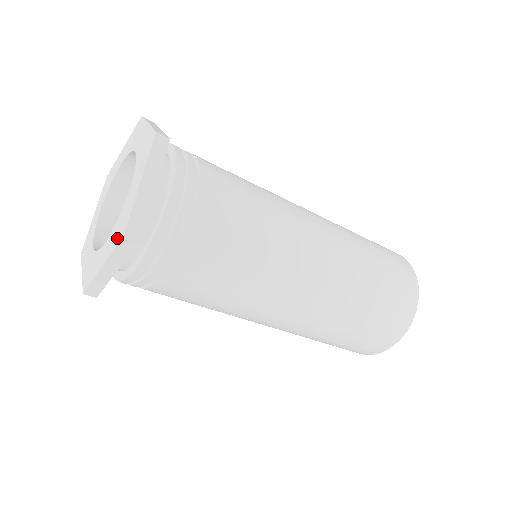
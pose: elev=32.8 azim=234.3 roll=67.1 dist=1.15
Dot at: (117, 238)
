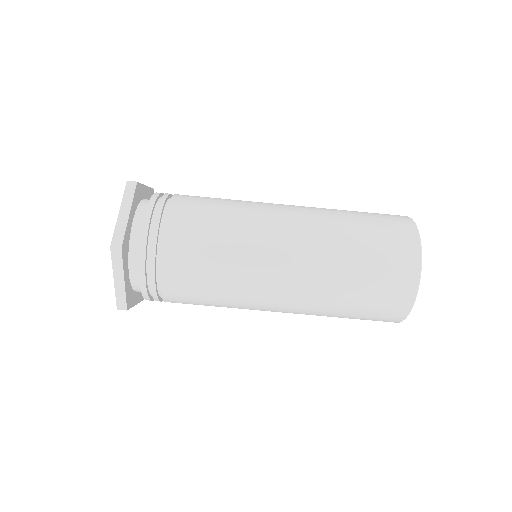
Dot at: occluded
